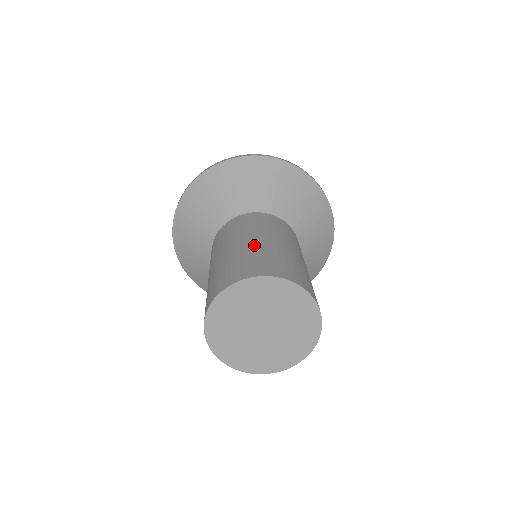
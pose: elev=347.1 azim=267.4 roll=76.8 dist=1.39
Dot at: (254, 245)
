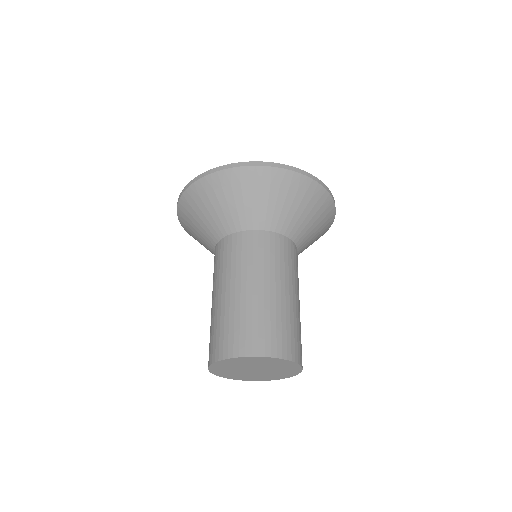
Dot at: (250, 300)
